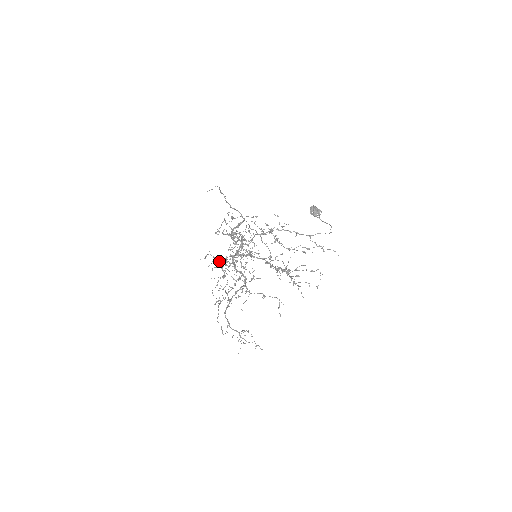
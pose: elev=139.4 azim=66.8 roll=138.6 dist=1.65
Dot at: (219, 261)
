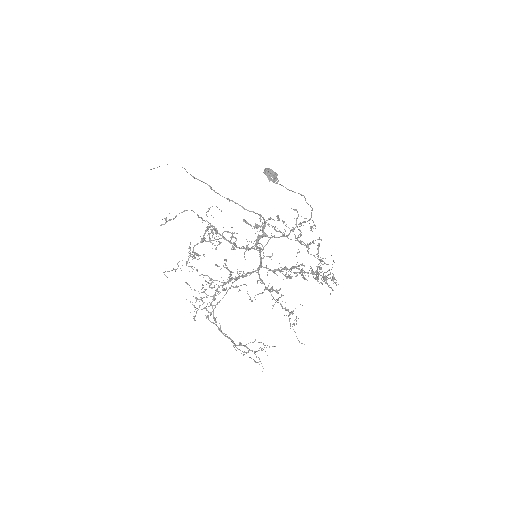
Dot at: occluded
